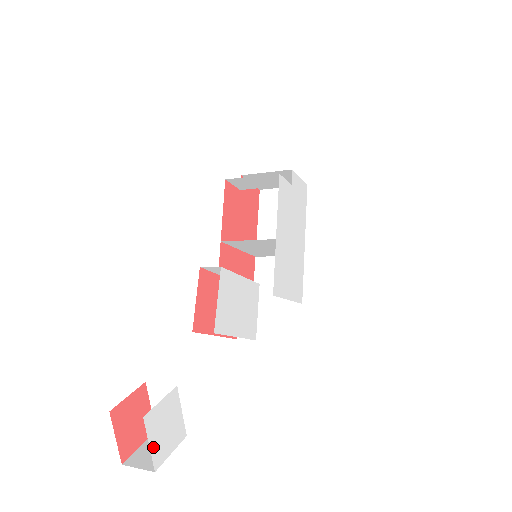
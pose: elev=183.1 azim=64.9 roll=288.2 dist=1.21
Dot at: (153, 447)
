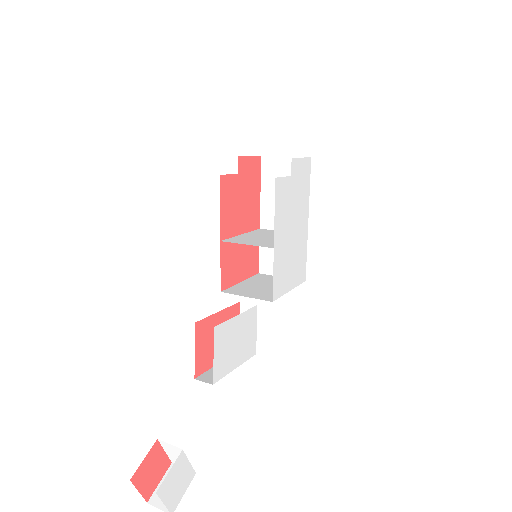
Dot at: (168, 503)
